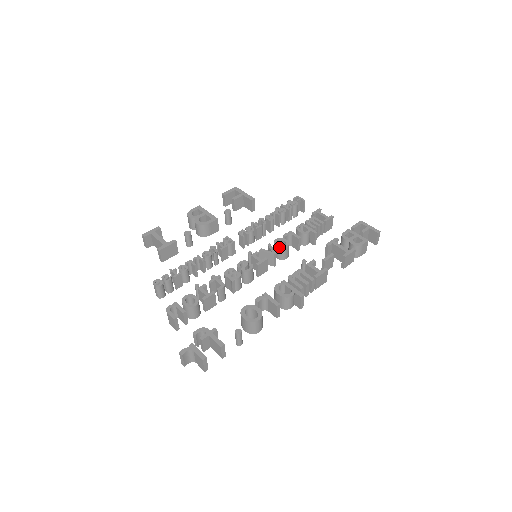
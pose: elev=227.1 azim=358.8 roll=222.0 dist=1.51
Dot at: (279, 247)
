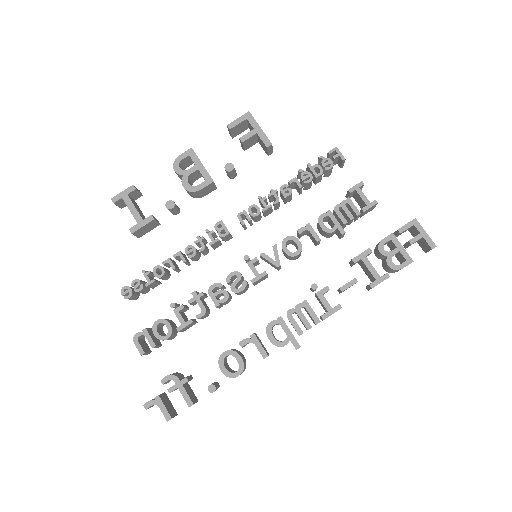
Dot at: (287, 254)
